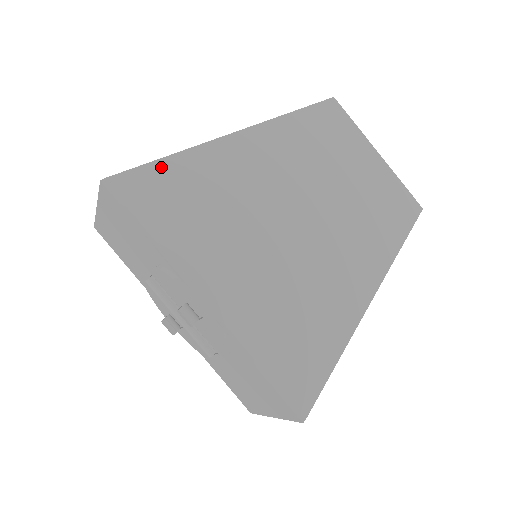
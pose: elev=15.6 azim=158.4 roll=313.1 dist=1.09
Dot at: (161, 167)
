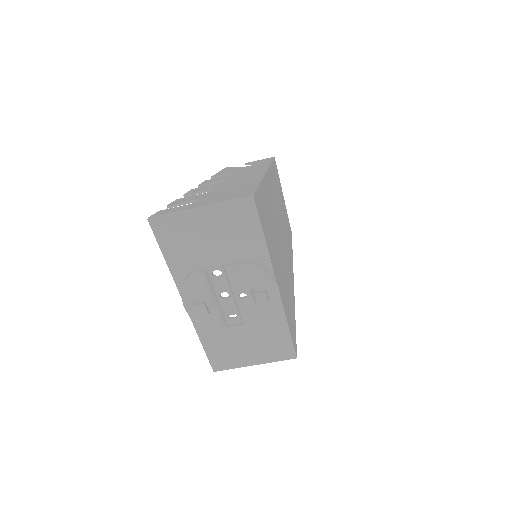
Dot at: (260, 191)
